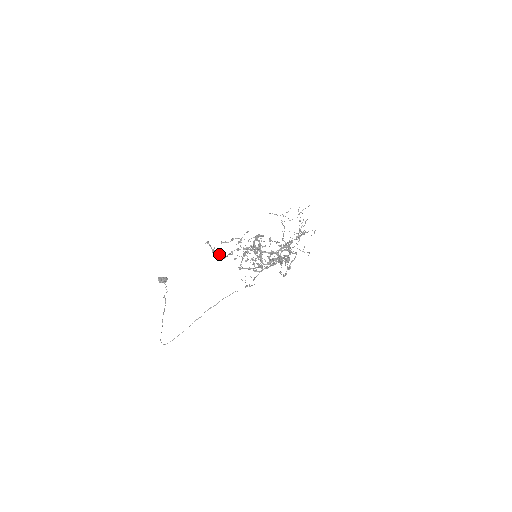
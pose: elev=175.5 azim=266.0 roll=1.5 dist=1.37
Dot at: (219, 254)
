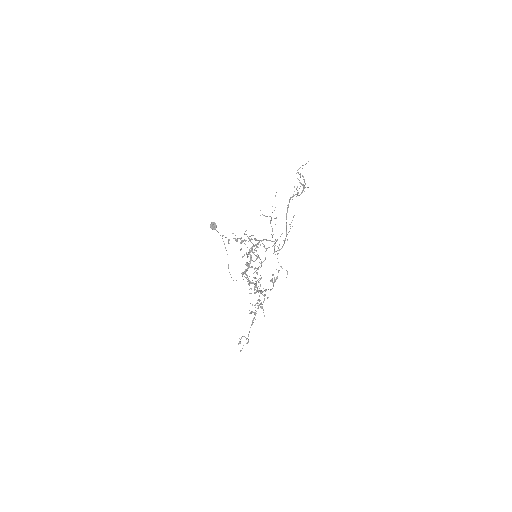
Dot at: (235, 240)
